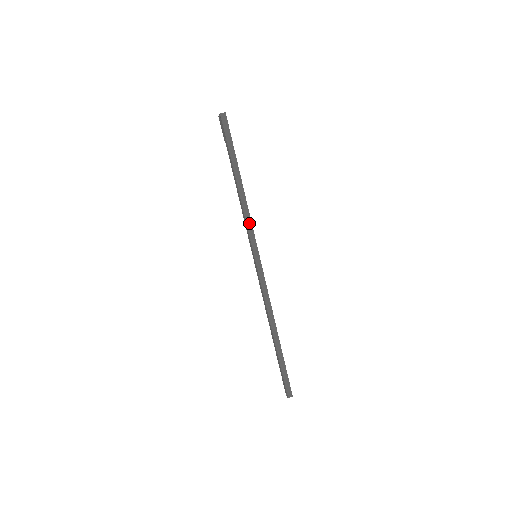
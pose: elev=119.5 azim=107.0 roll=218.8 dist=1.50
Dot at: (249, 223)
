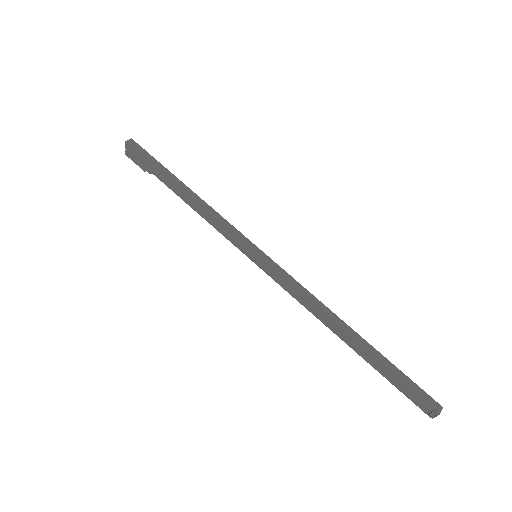
Dot at: (223, 222)
